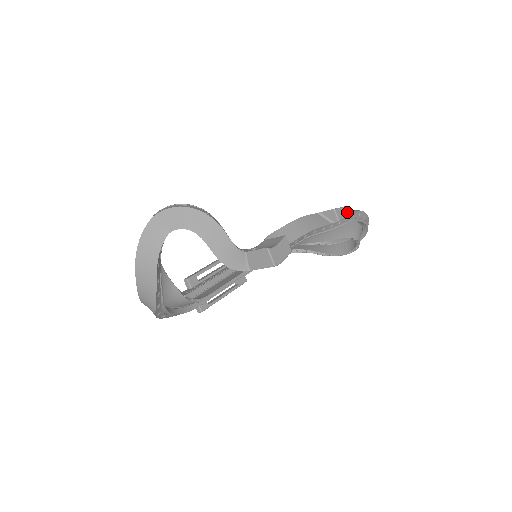
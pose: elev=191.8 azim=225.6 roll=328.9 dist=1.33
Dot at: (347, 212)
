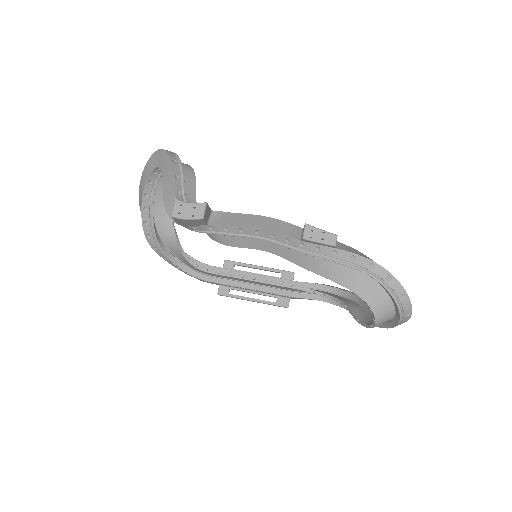
Dot at: (328, 239)
